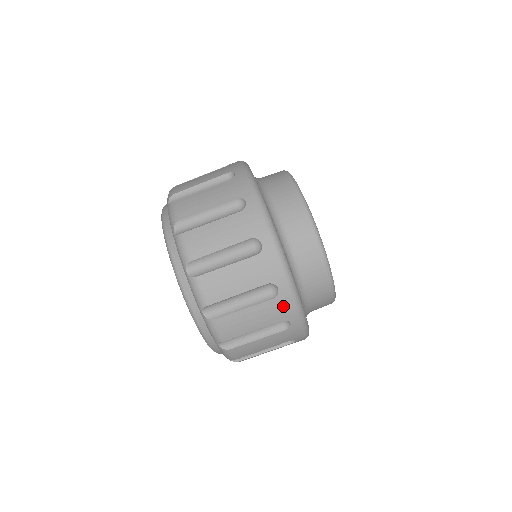
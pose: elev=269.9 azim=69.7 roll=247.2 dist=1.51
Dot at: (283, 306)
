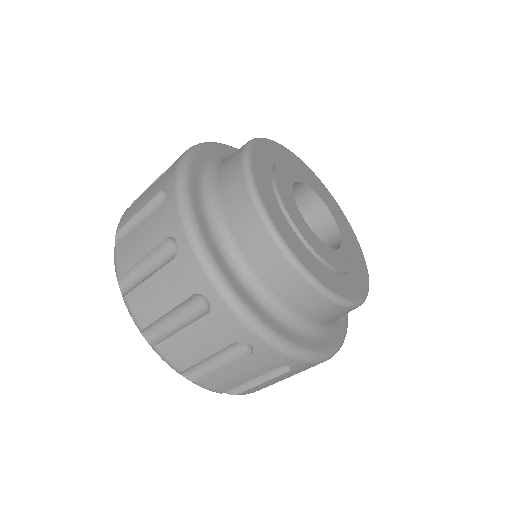
Dot at: (304, 368)
